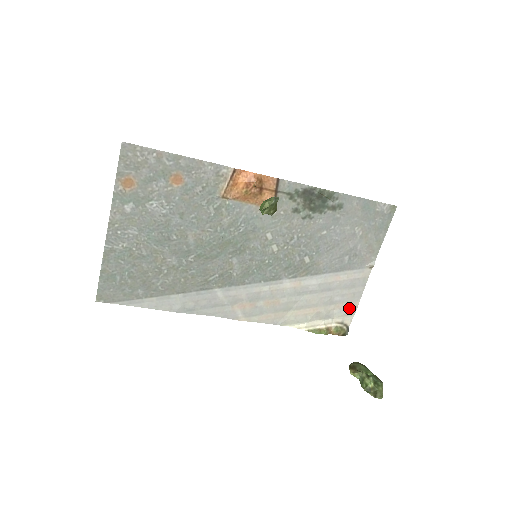
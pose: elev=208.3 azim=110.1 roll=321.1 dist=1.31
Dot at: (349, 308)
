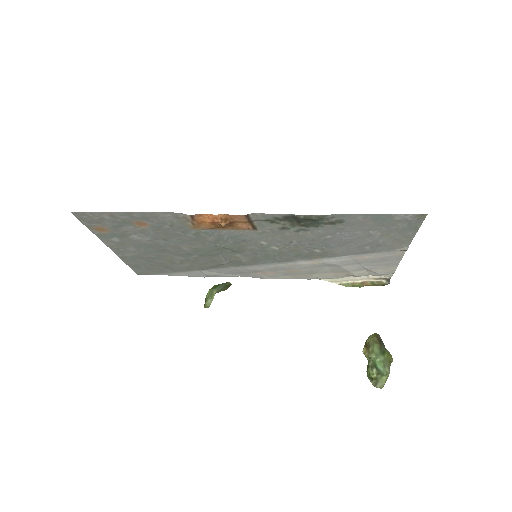
Dot at: (385, 271)
